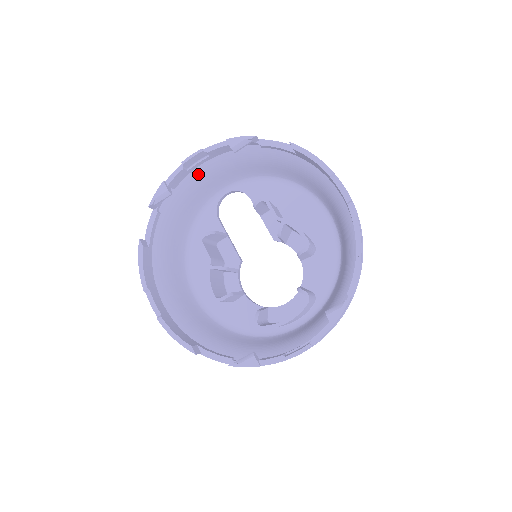
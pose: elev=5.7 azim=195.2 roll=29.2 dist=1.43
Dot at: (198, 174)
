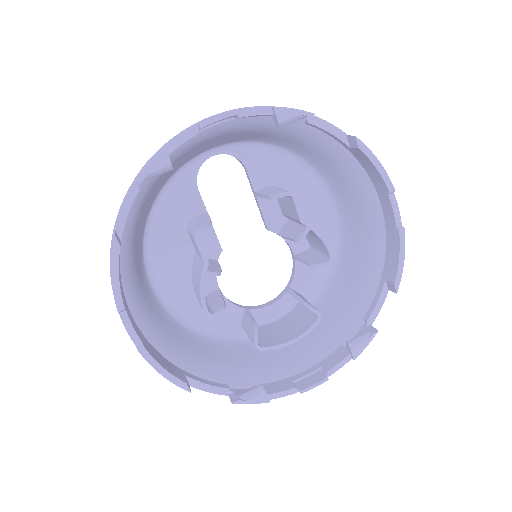
Dot at: (203, 136)
